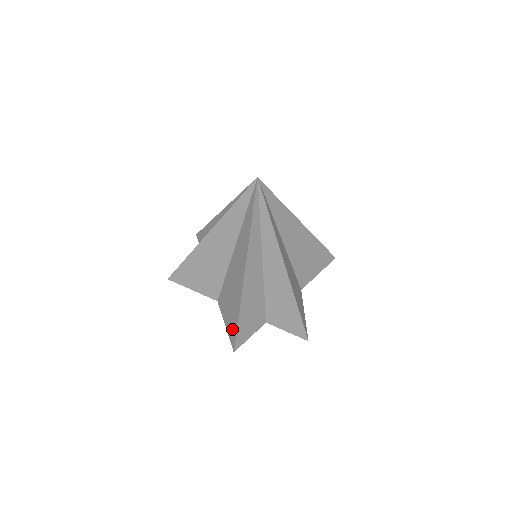
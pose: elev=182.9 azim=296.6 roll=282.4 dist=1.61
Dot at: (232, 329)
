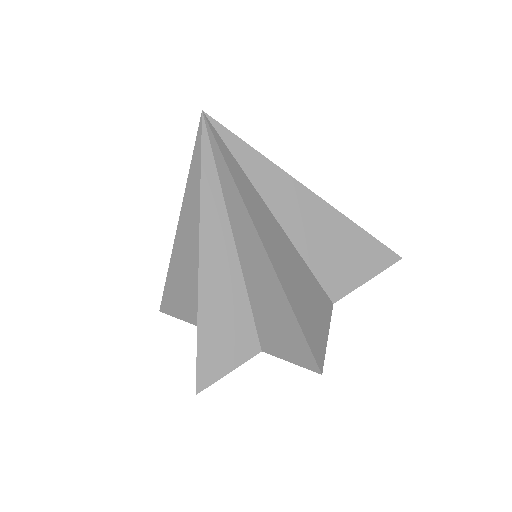
Dot at: occluded
